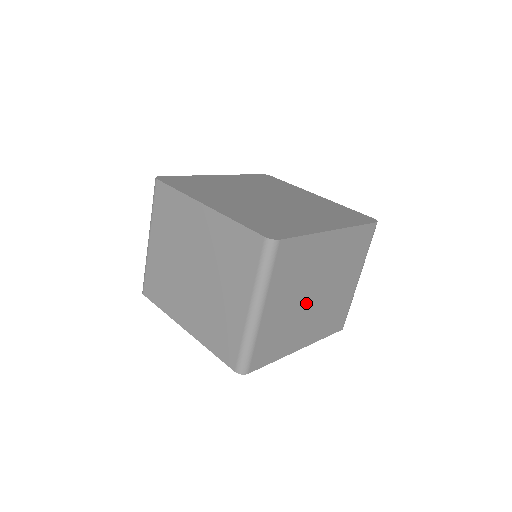
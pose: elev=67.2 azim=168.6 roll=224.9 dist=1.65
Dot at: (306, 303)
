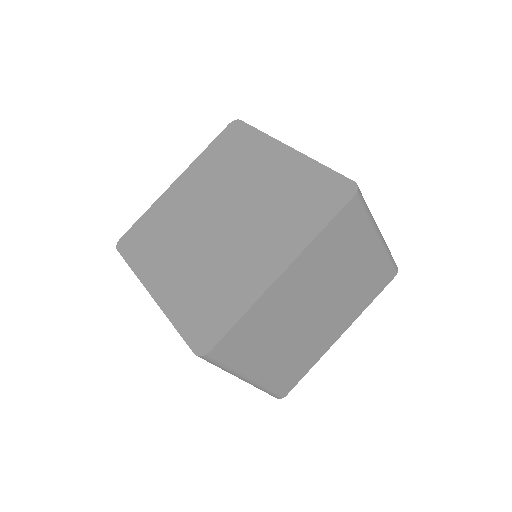
Dot at: (308, 323)
